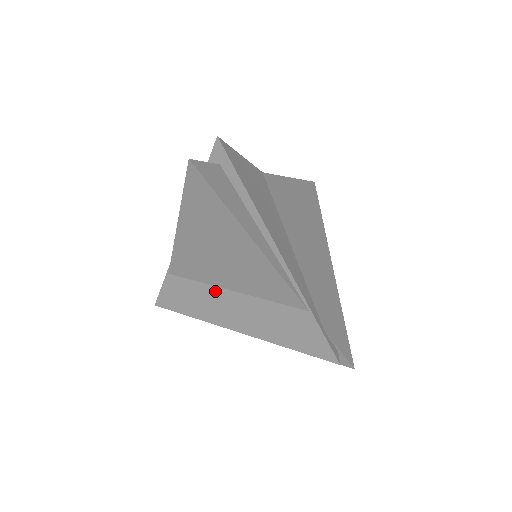
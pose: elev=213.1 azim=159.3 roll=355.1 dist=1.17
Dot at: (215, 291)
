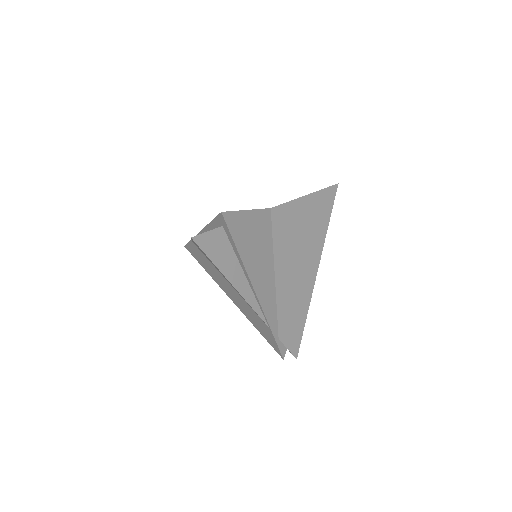
Dot at: (219, 273)
